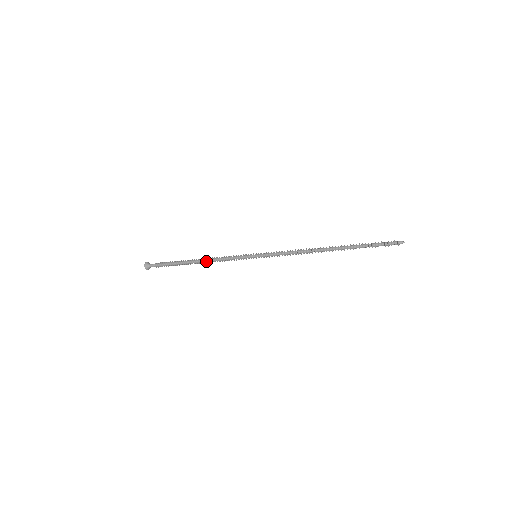
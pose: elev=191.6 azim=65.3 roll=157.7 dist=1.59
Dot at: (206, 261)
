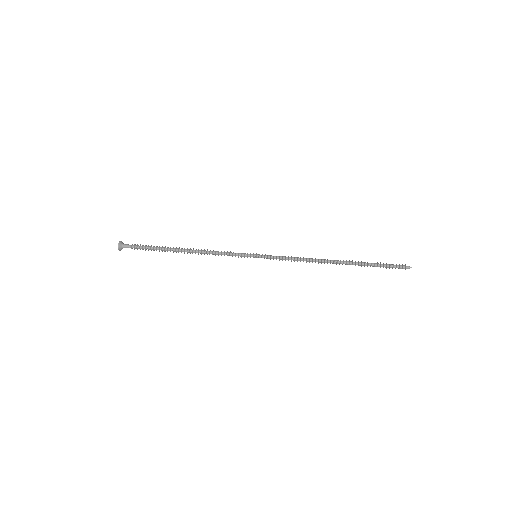
Dot at: (197, 252)
